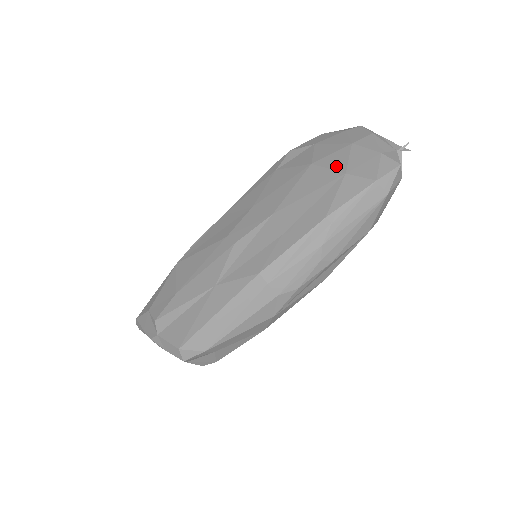
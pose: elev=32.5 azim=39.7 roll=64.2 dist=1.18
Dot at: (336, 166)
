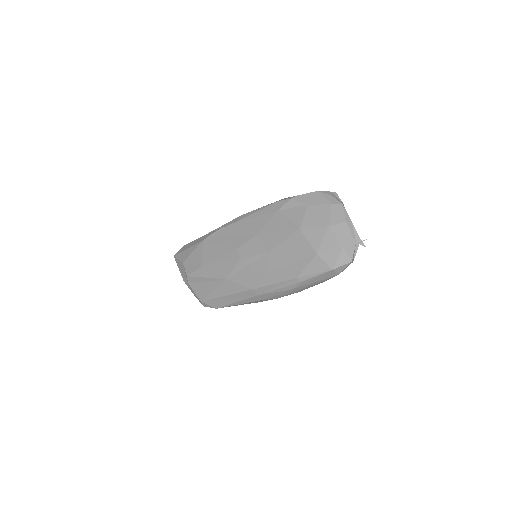
Dot at: (313, 243)
